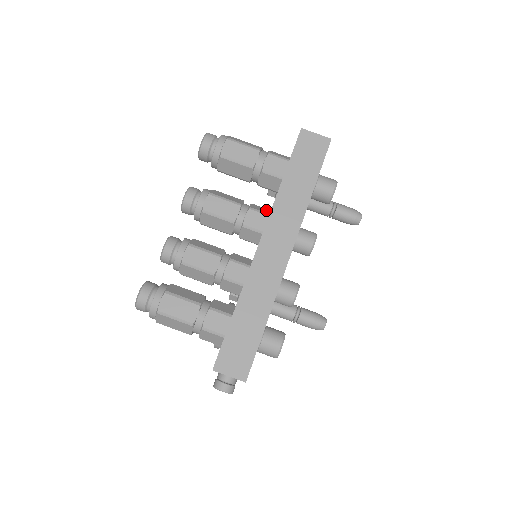
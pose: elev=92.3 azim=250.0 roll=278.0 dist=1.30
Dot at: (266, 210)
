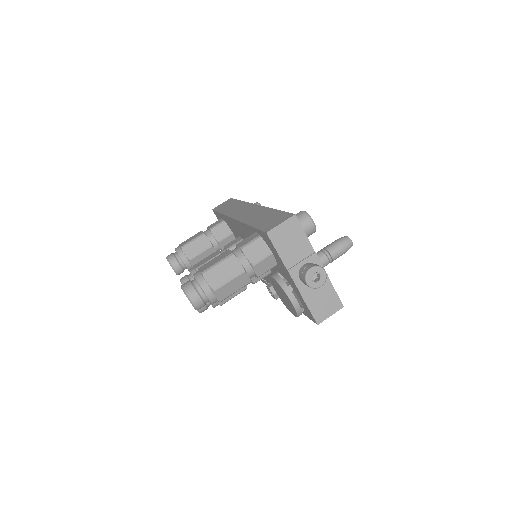
Dot at: occluded
